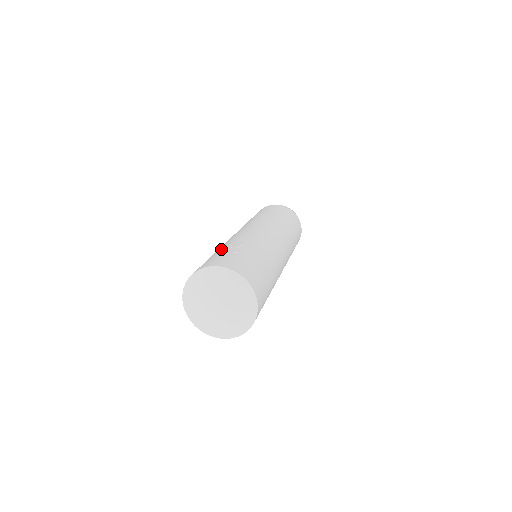
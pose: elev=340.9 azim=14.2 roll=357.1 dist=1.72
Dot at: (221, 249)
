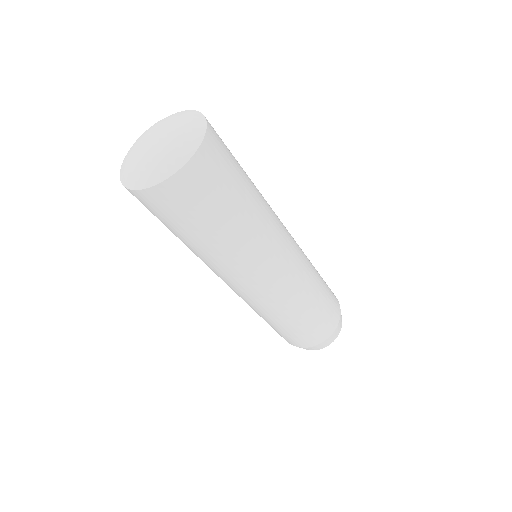
Dot at: occluded
